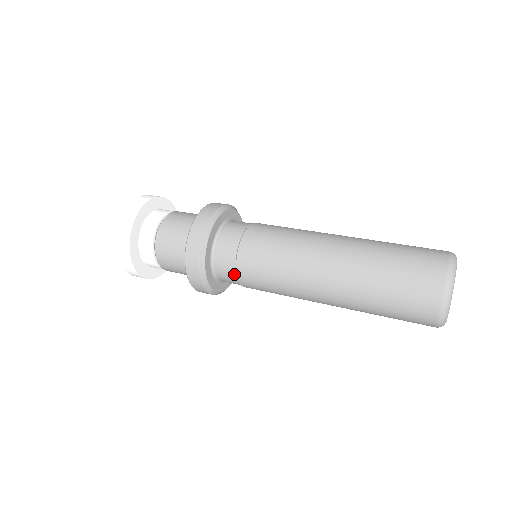
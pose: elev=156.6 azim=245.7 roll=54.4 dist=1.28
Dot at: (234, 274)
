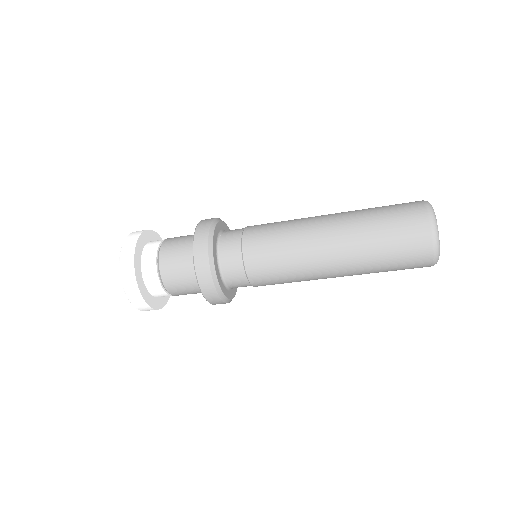
Dot at: (243, 274)
